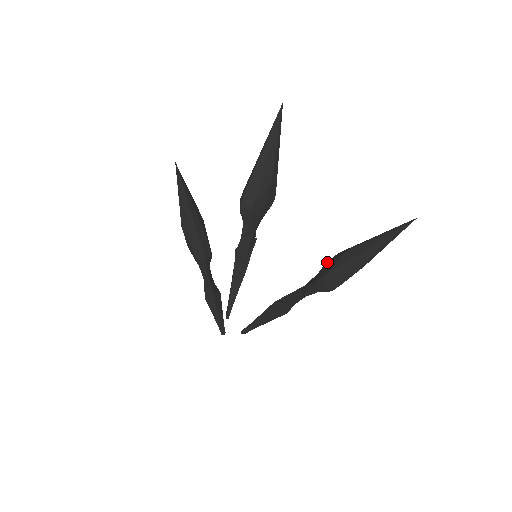
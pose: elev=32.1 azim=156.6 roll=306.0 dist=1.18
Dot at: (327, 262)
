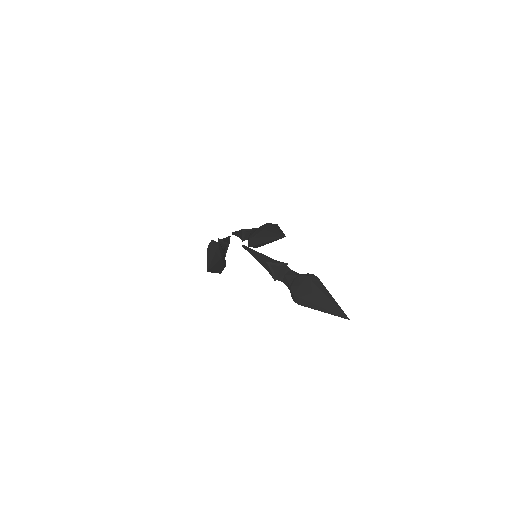
Dot at: (301, 277)
